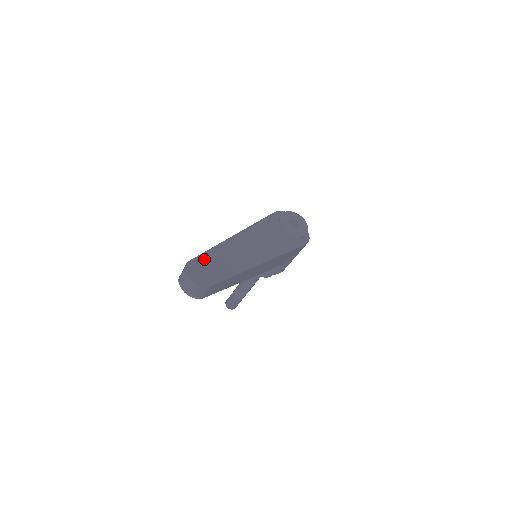
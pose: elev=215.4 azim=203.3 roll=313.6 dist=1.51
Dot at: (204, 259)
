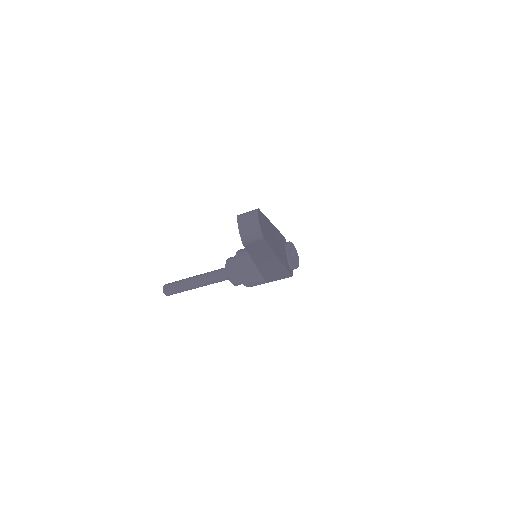
Dot at: (263, 218)
